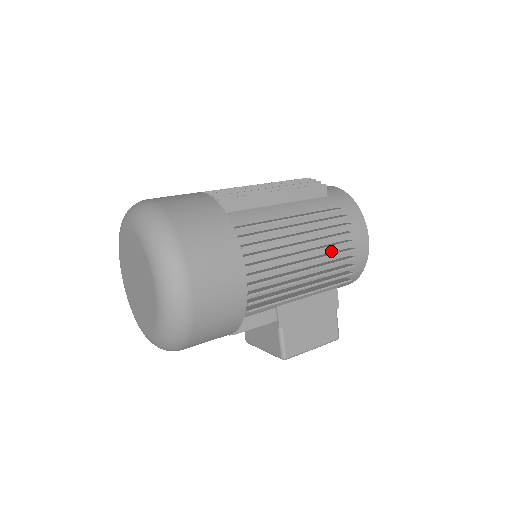
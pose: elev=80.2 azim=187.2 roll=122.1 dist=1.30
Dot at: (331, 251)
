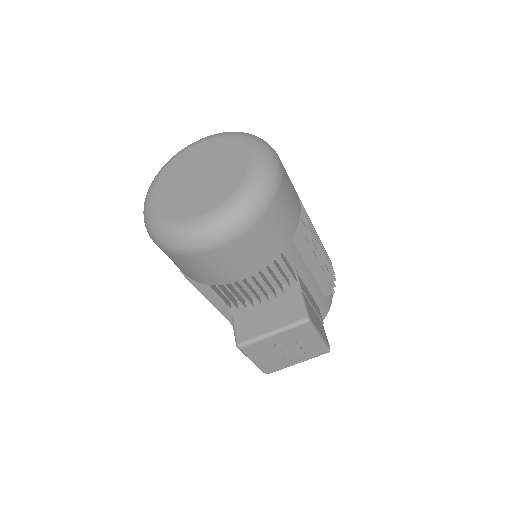
Dot at: occluded
